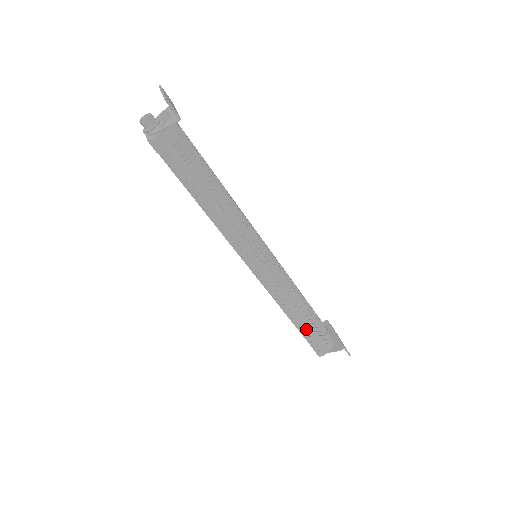
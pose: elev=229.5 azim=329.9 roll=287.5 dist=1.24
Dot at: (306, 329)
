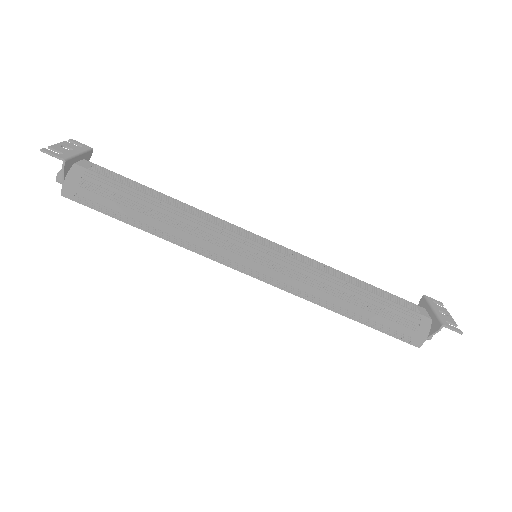
Dot at: (369, 318)
